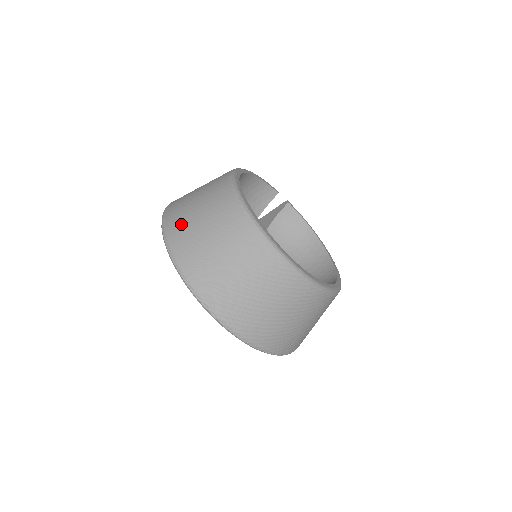
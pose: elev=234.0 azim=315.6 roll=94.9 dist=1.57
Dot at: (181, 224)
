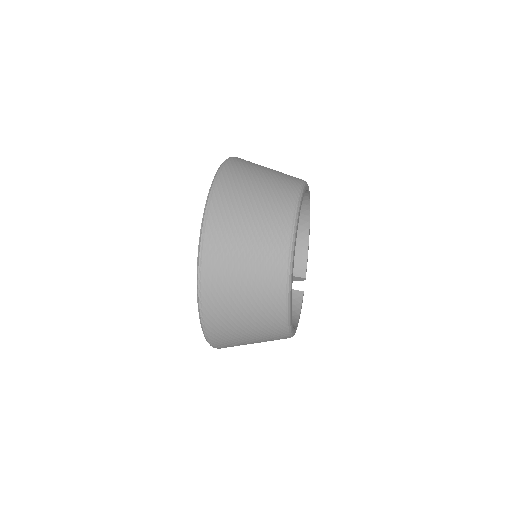
Dot at: occluded
